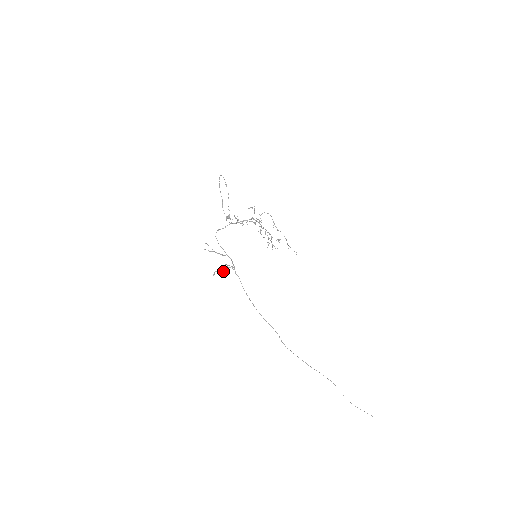
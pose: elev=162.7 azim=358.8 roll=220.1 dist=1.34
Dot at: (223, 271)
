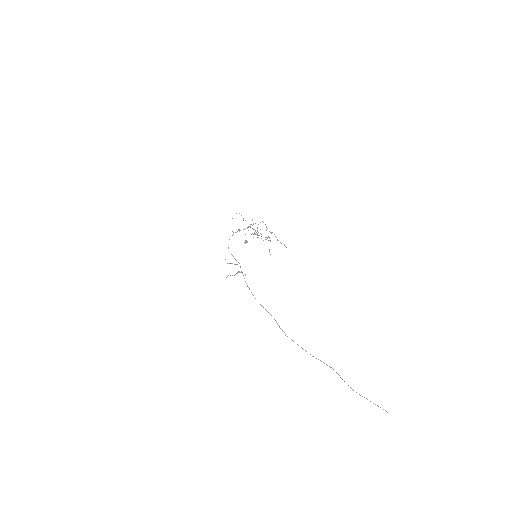
Dot at: occluded
